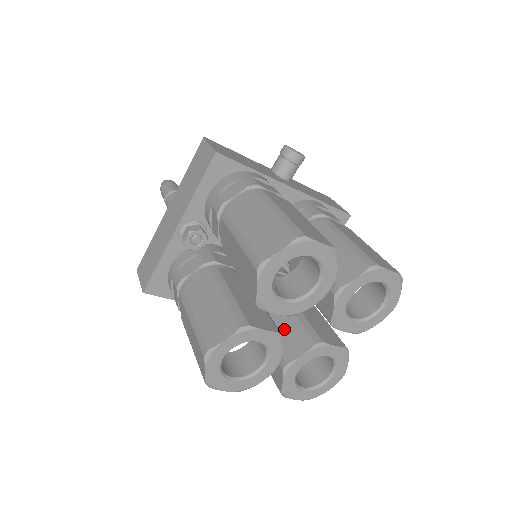
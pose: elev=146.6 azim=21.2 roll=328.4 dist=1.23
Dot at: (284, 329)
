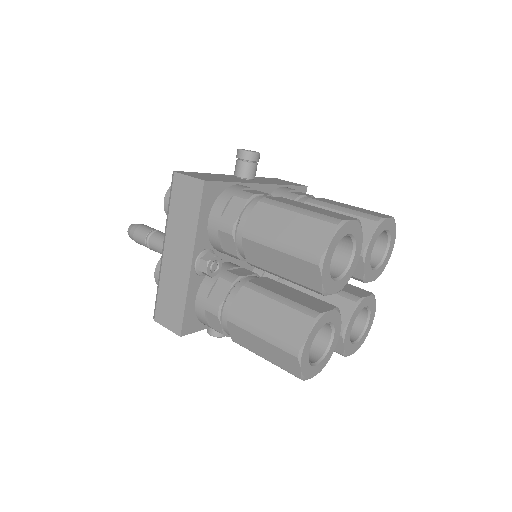
Dot at: occluded
